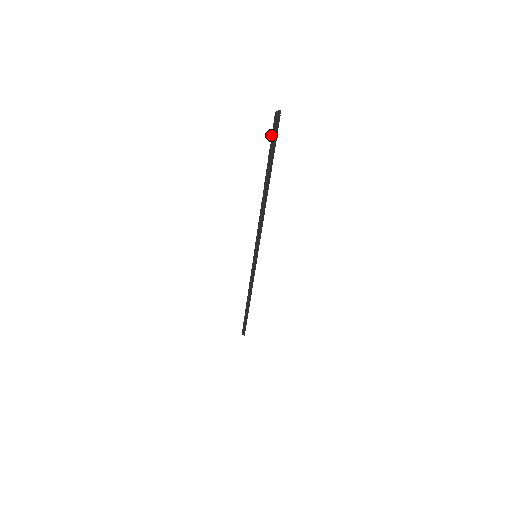
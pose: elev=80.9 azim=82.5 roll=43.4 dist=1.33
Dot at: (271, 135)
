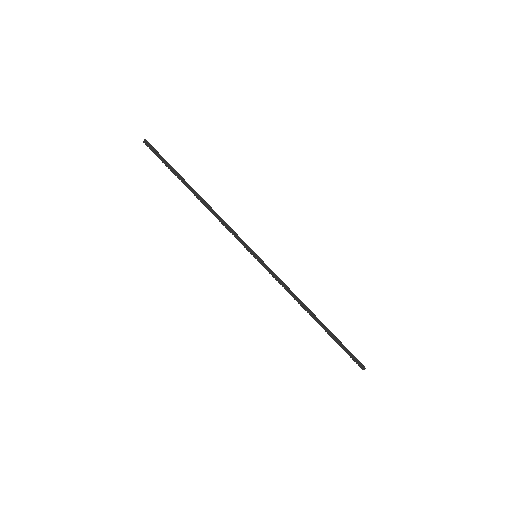
Dot at: occluded
